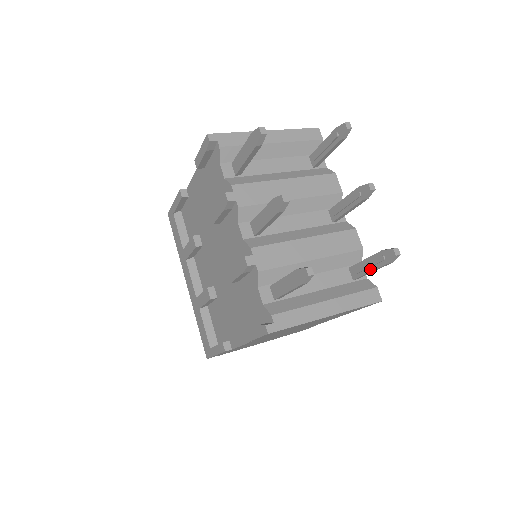
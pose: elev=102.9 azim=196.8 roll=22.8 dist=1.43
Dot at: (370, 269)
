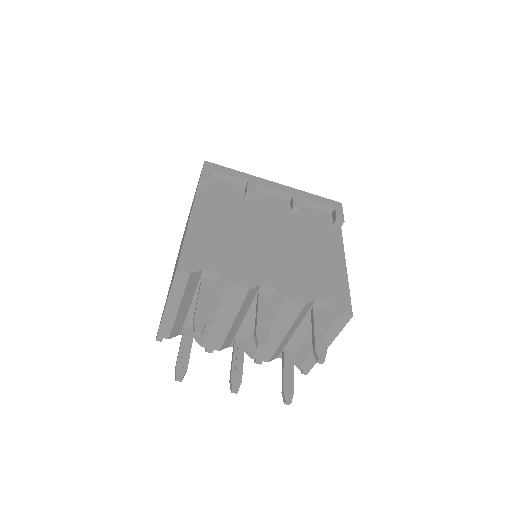
Dot at: occluded
